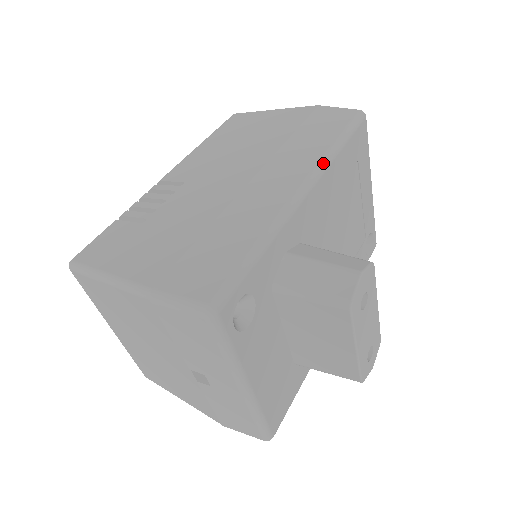
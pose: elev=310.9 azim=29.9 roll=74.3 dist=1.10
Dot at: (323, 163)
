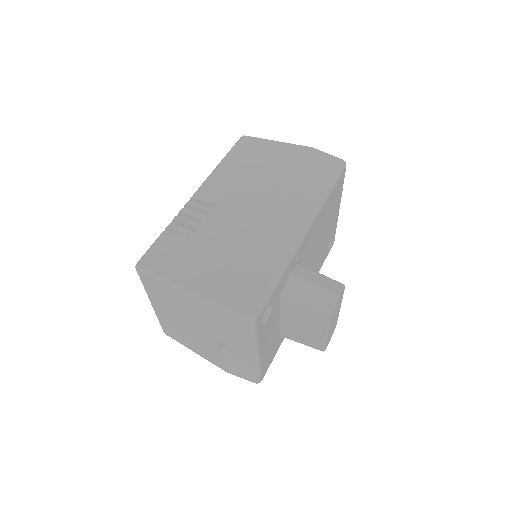
Dot at: (318, 208)
